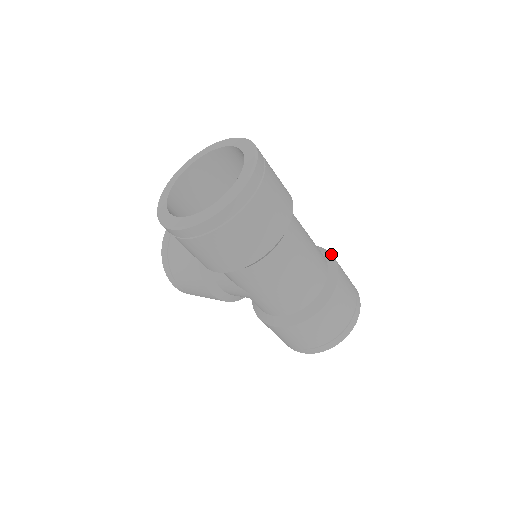
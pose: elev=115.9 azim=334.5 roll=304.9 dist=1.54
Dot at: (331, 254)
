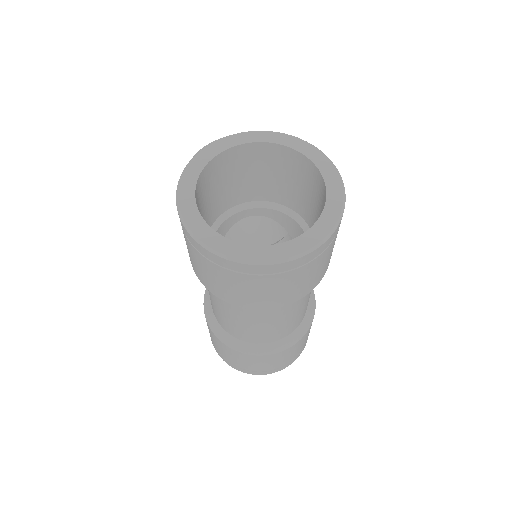
Dot at: (311, 324)
